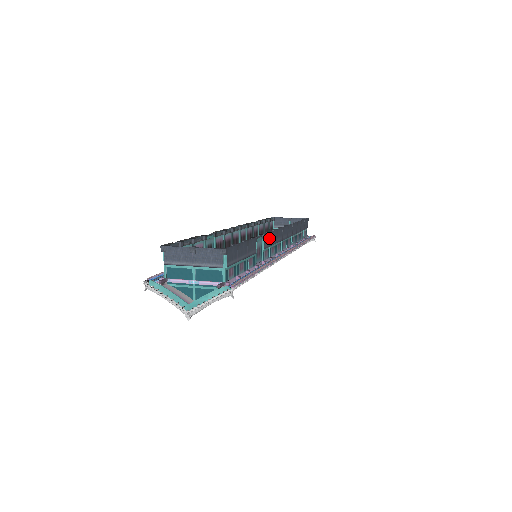
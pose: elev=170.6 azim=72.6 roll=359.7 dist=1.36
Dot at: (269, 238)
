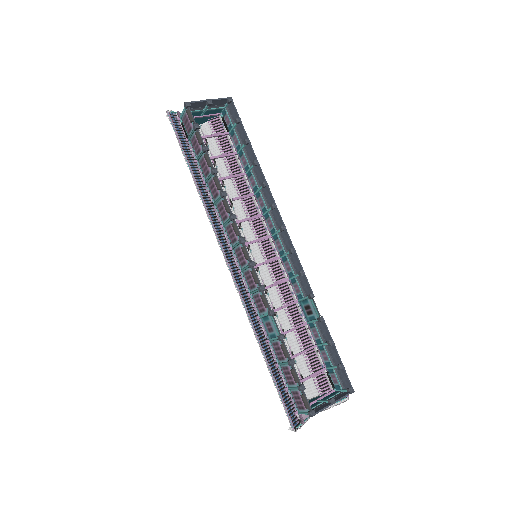
Dot at: (303, 279)
